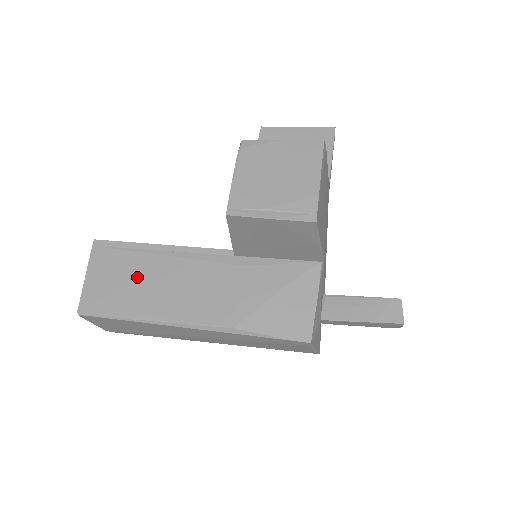
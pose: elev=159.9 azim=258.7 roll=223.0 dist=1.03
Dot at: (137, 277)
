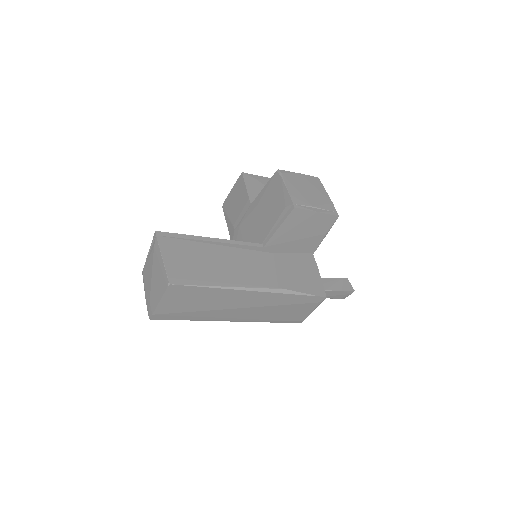
Dot at: (205, 258)
